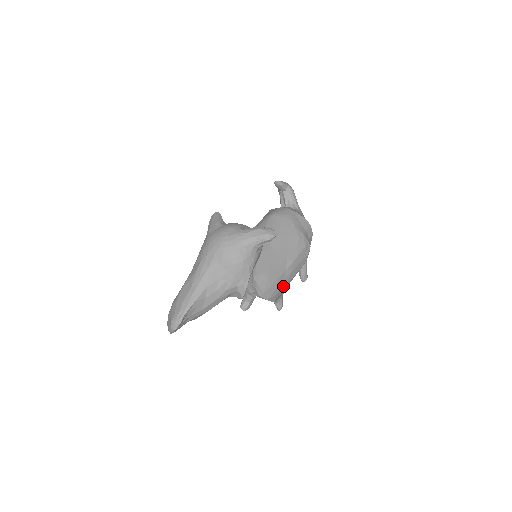
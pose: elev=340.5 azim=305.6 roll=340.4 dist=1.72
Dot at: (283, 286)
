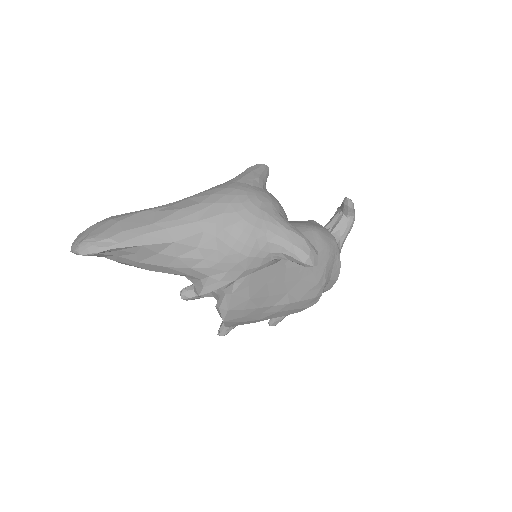
Dot at: (253, 319)
